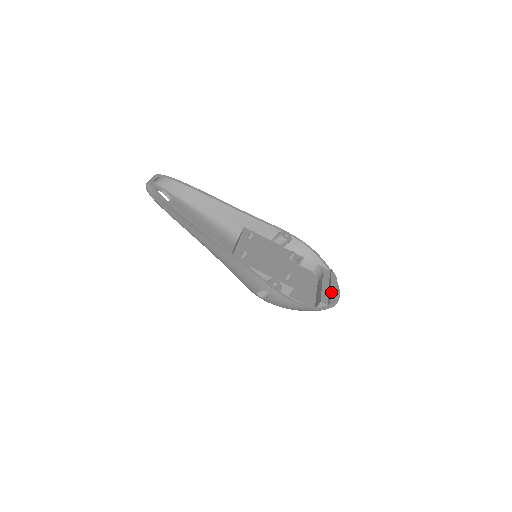
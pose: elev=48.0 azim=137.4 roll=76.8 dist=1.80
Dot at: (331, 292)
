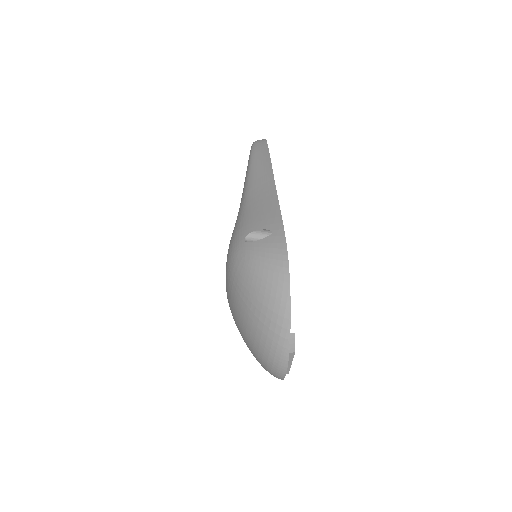
Dot at: occluded
